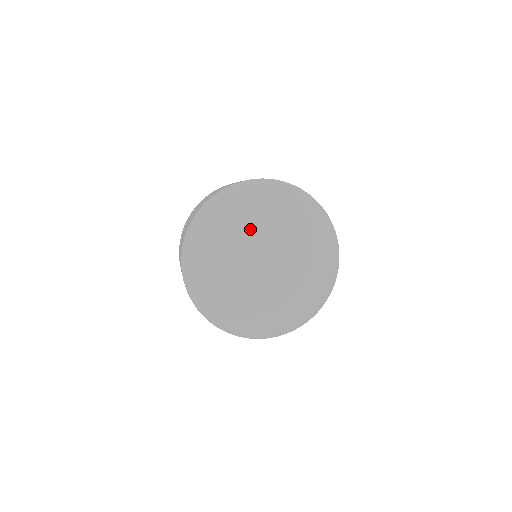
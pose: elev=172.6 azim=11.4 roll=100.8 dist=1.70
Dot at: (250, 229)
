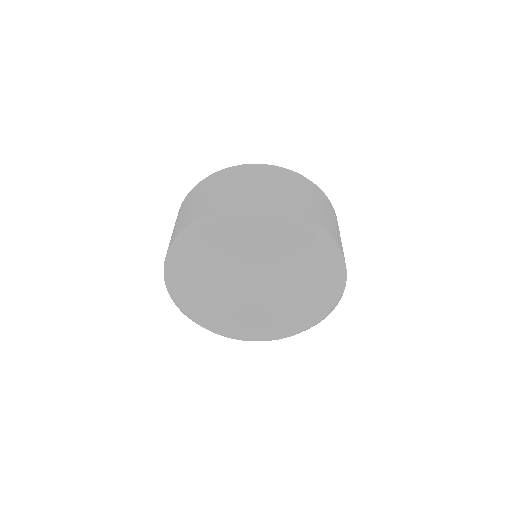
Dot at: (235, 267)
